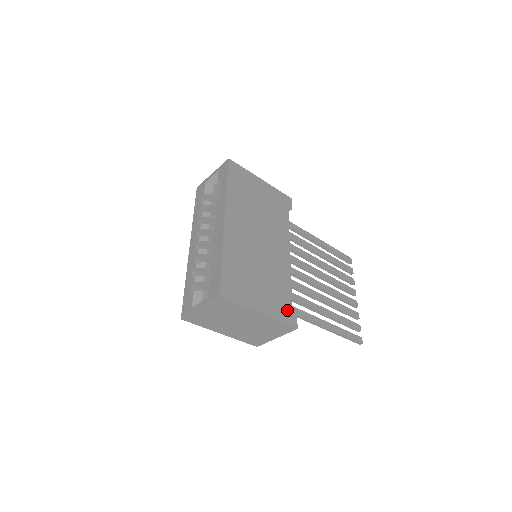
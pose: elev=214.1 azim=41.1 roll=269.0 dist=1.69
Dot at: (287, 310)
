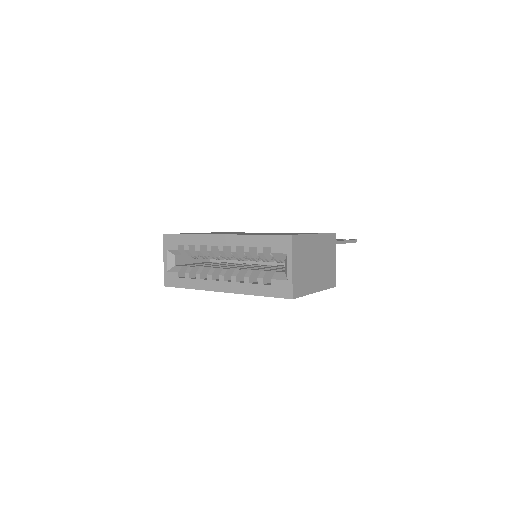
Dot at: occluded
